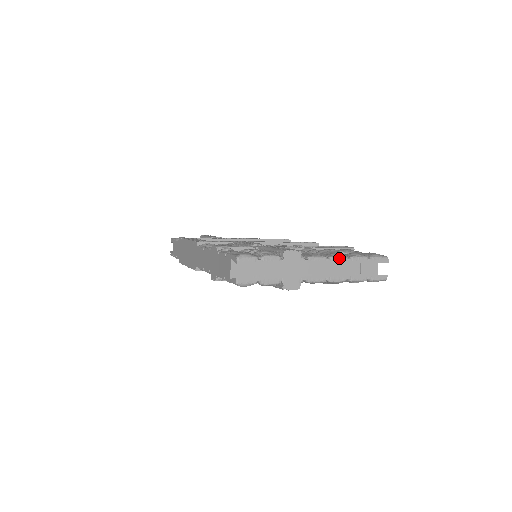
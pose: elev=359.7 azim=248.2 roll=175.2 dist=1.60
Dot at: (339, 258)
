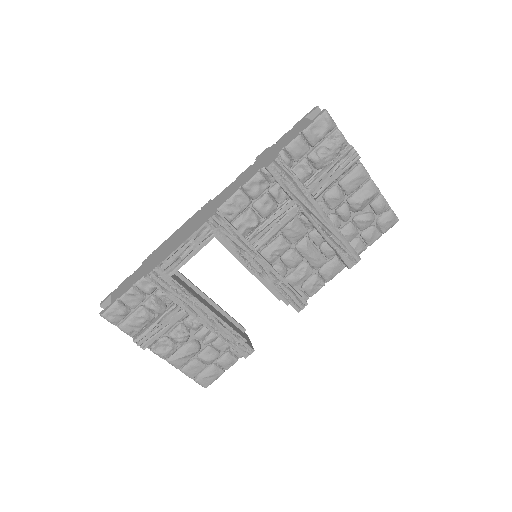
Dot at: occluded
